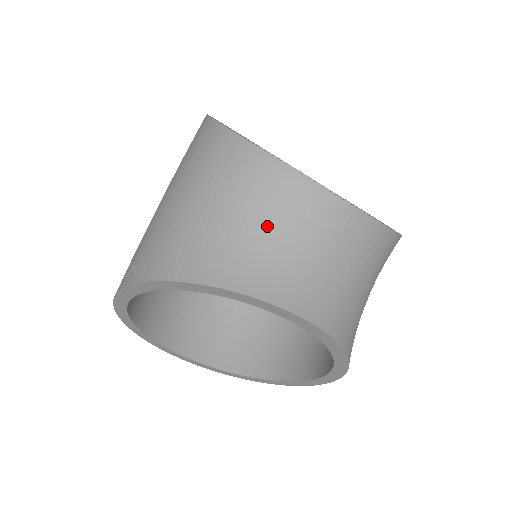
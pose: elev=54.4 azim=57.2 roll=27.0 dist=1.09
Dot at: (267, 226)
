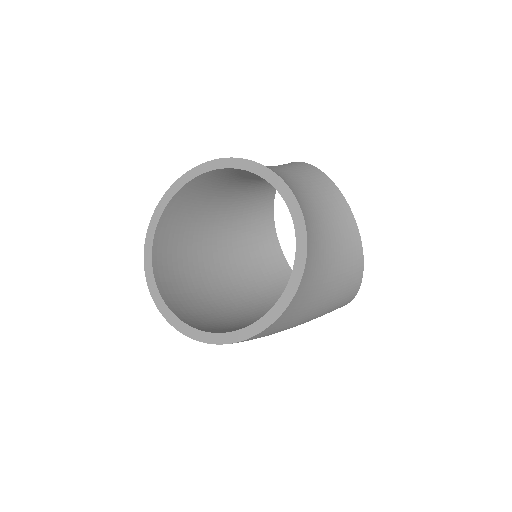
Dot at: (294, 175)
